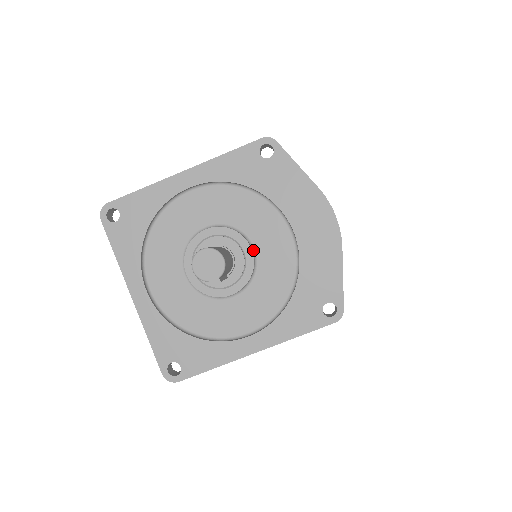
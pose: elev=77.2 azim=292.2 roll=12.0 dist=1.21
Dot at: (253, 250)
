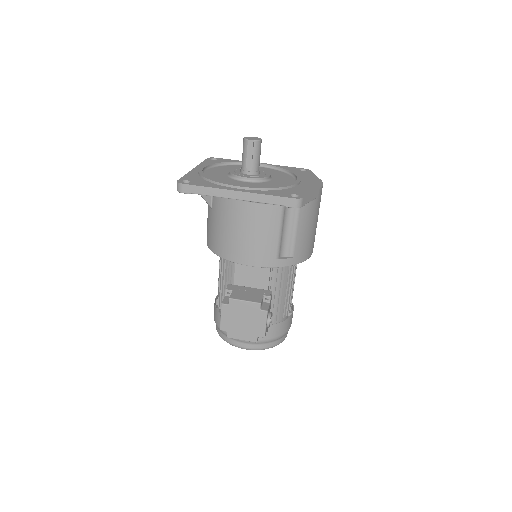
Dot at: (270, 178)
